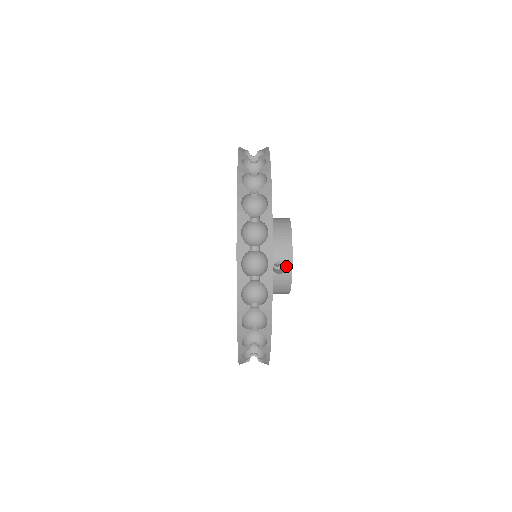
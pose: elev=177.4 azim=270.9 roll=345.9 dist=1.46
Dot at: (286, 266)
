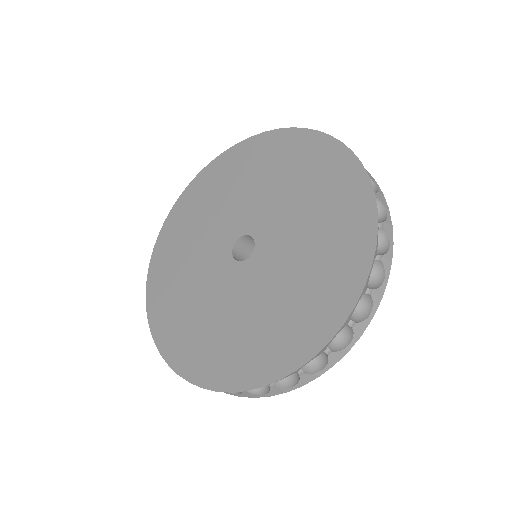
Dot at: occluded
